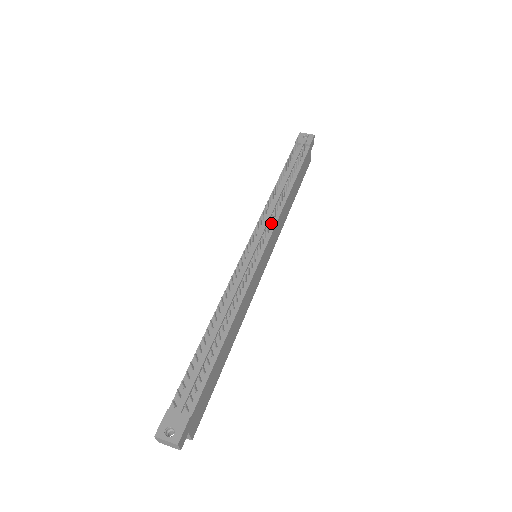
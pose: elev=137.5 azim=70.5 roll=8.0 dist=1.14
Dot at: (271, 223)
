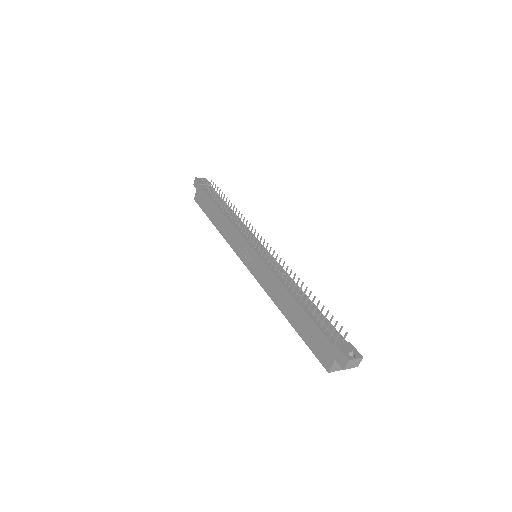
Dot at: occluded
